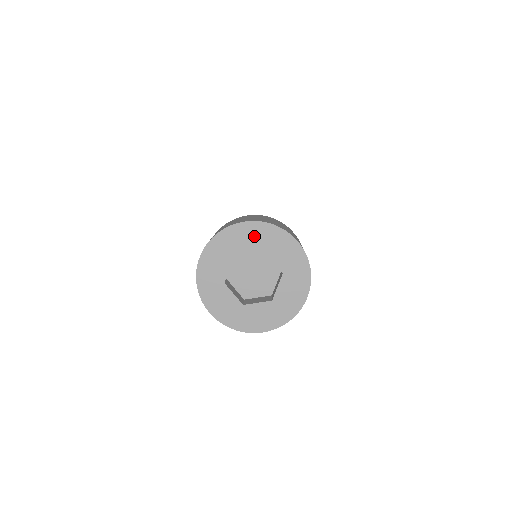
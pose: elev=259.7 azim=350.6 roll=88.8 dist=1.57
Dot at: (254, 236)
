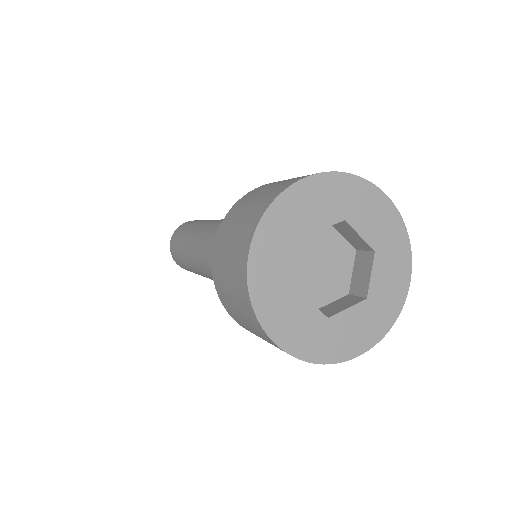
Dot at: (382, 224)
